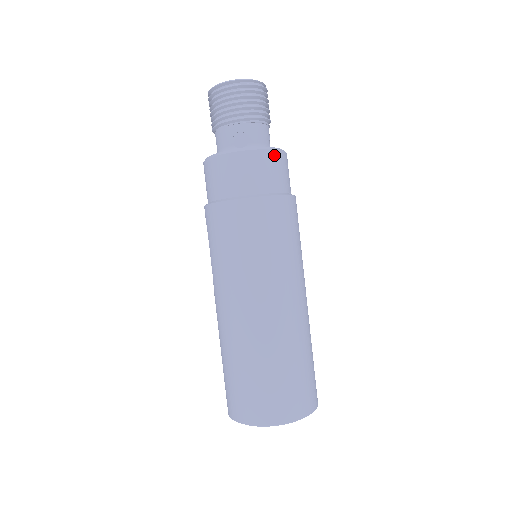
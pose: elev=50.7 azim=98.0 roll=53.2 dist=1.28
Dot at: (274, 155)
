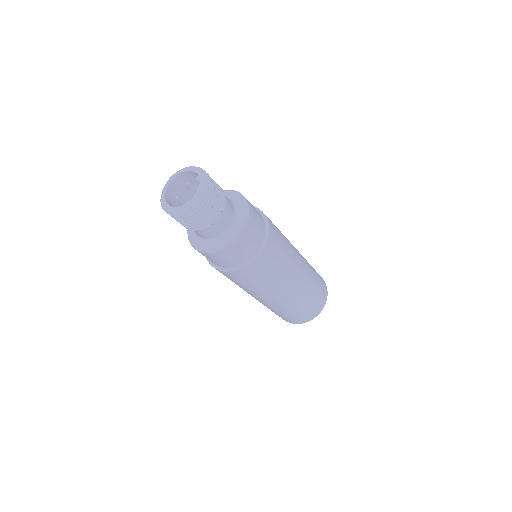
Dot at: (244, 235)
